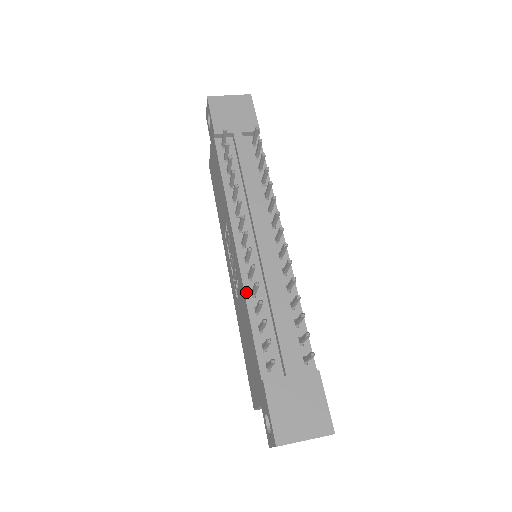
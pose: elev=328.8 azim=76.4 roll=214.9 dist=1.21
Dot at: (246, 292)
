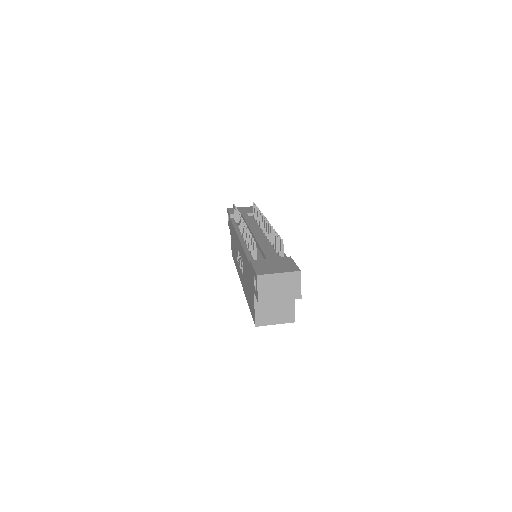
Dot at: (243, 246)
